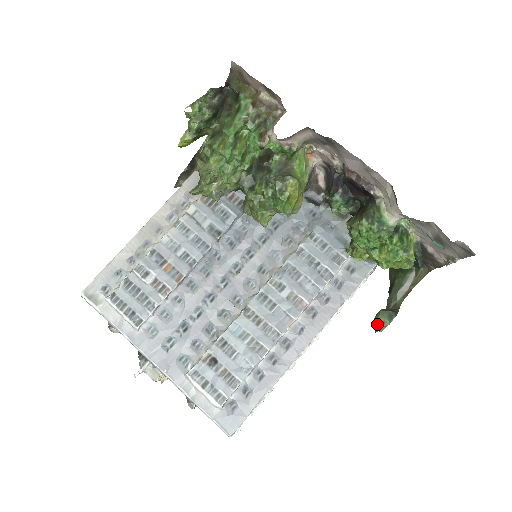
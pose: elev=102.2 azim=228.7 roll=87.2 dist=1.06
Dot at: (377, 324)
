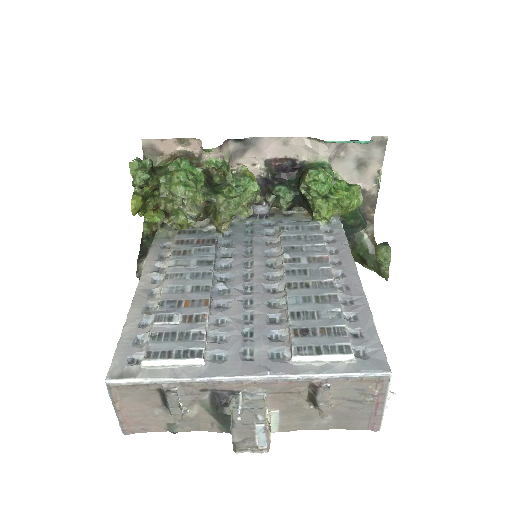
Dot at: (383, 258)
